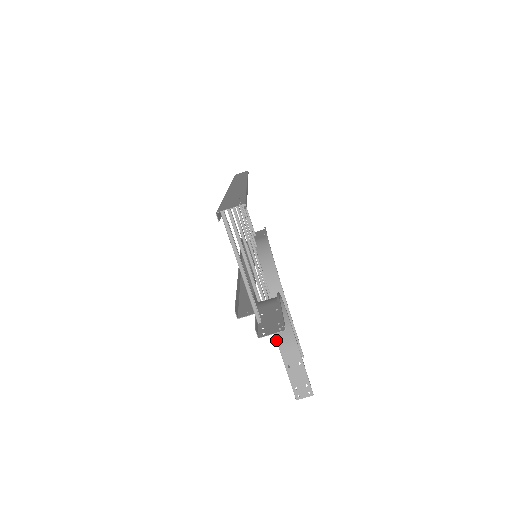
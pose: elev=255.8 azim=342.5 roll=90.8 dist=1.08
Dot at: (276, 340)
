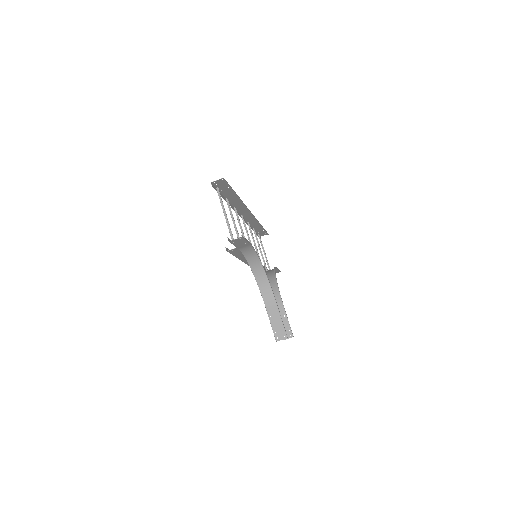
Dot at: occluded
